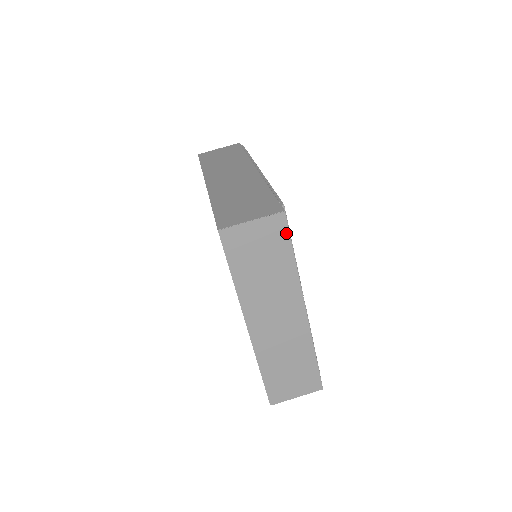
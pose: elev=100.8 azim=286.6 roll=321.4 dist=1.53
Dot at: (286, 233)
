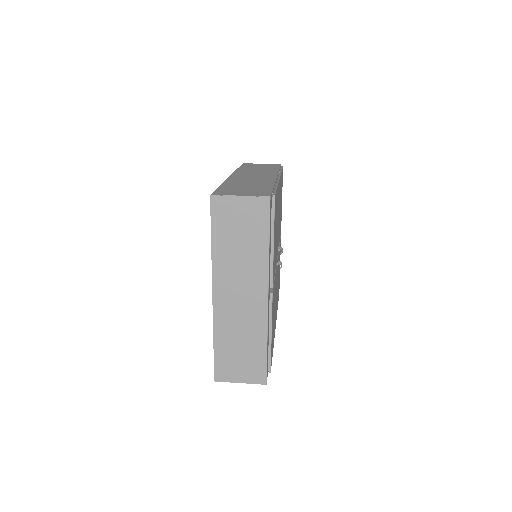
Dot at: (267, 217)
